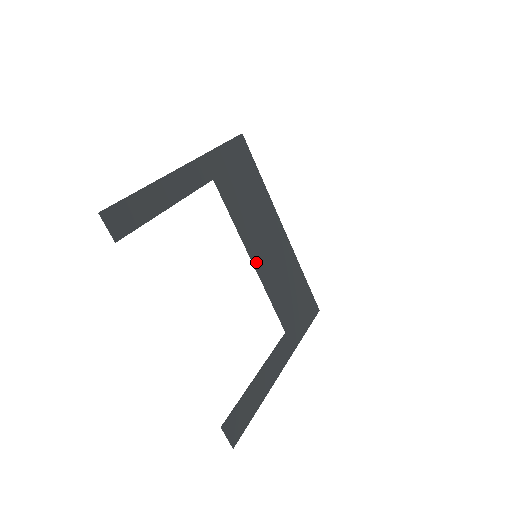
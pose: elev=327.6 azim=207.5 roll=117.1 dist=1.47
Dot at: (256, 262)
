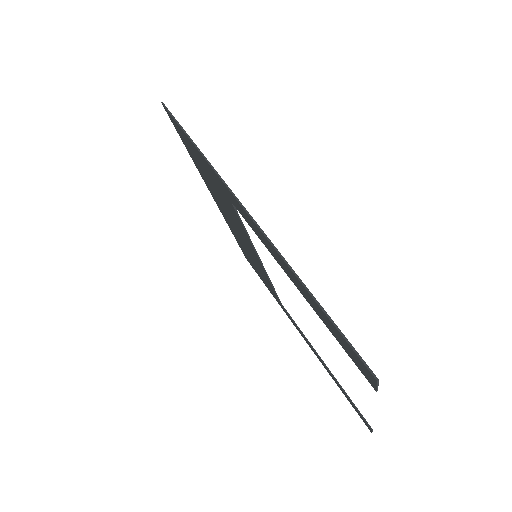
Dot at: occluded
